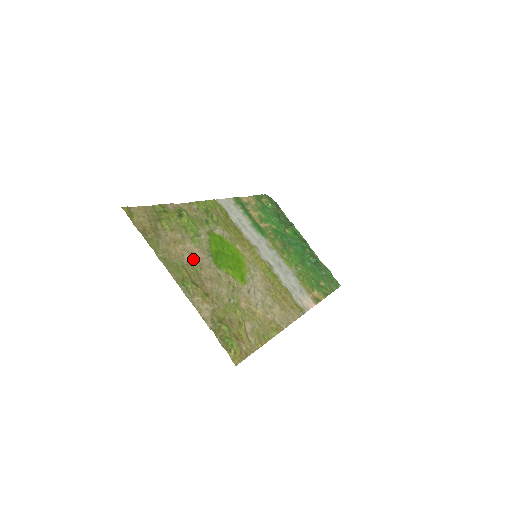
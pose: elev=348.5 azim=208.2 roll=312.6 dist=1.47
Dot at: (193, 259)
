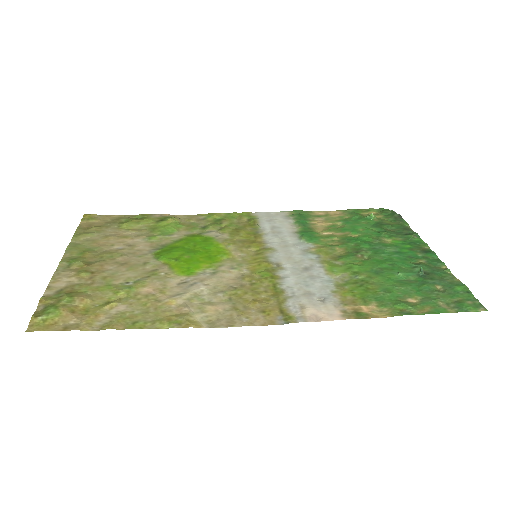
Dot at: (124, 249)
